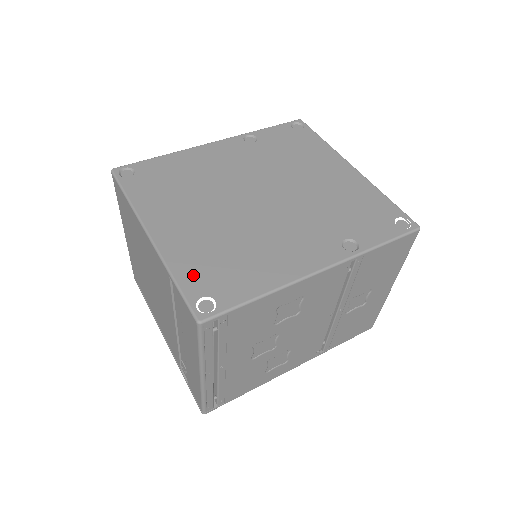
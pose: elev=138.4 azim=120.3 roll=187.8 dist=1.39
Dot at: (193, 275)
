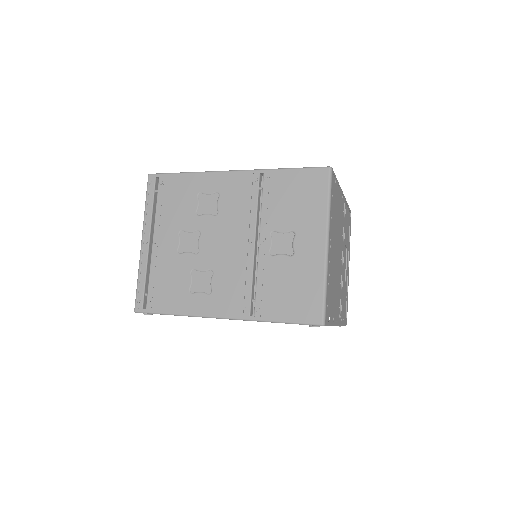
Dot at: occluded
